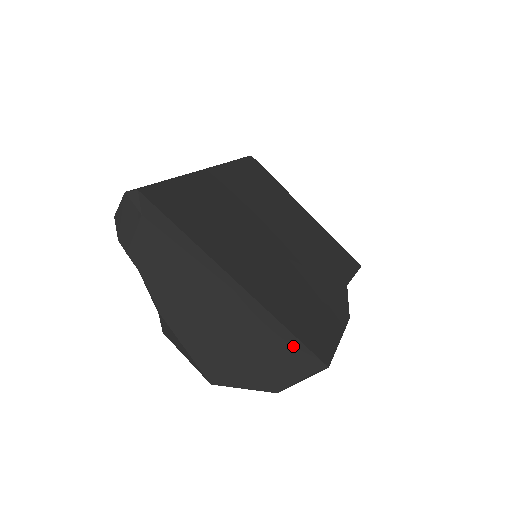
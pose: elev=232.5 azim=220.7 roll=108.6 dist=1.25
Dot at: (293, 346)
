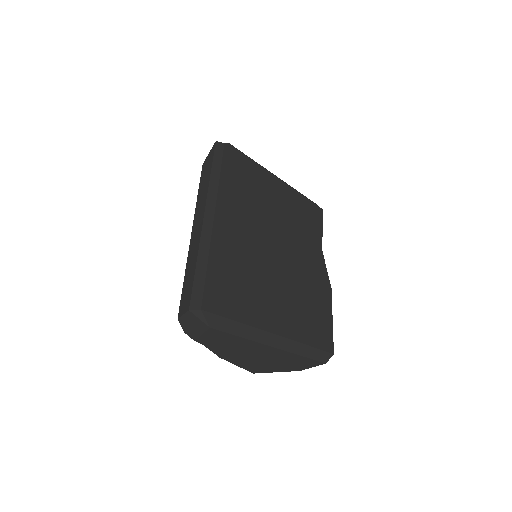
Dot at: (314, 354)
